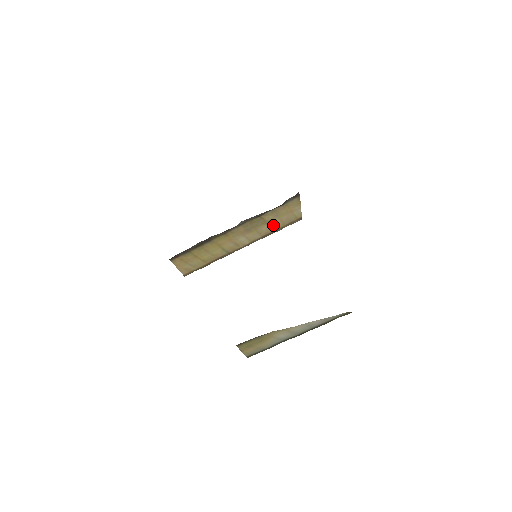
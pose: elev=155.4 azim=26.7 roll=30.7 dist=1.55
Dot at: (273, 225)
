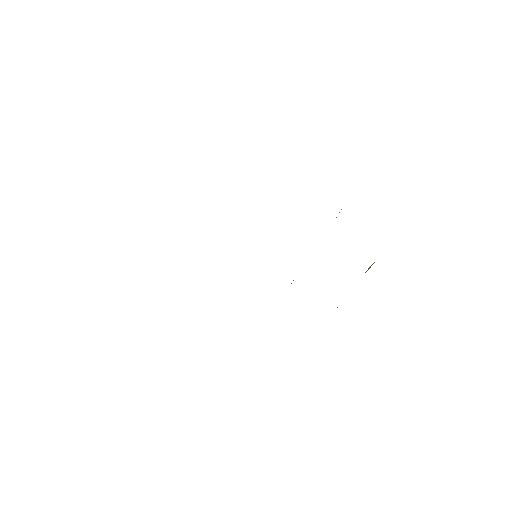
Dot at: occluded
